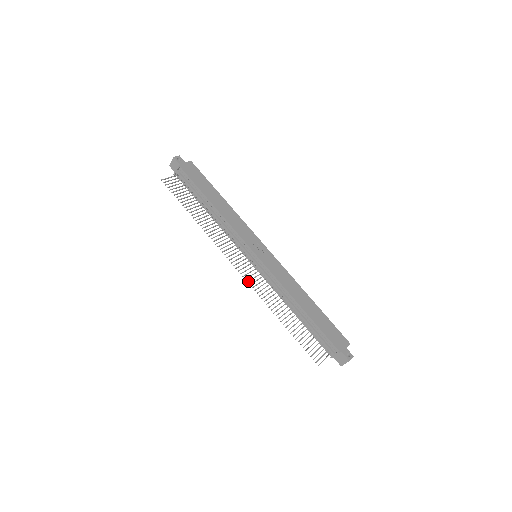
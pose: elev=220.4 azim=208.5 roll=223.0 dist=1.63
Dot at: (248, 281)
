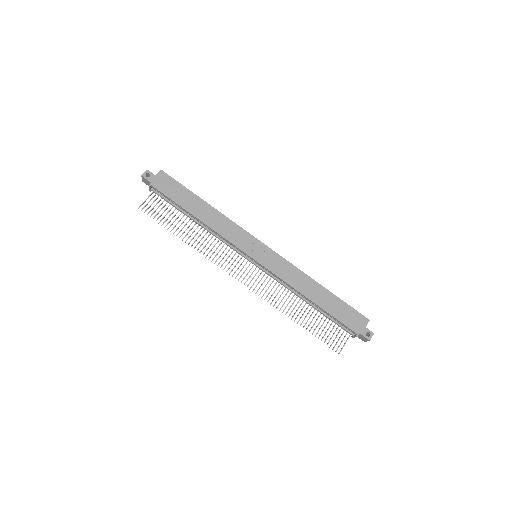
Dot at: (253, 290)
